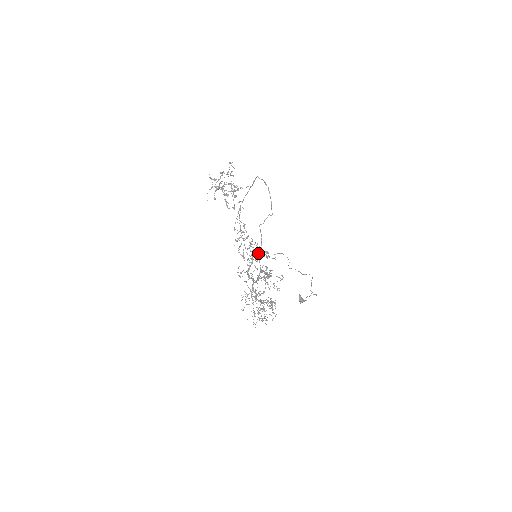
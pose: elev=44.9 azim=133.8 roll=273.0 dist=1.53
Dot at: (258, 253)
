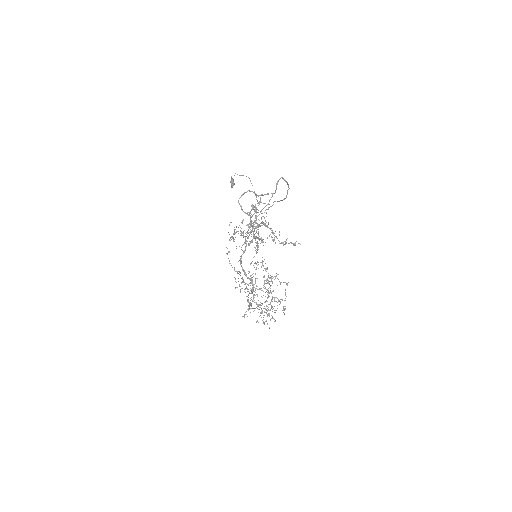
Dot at: occluded
